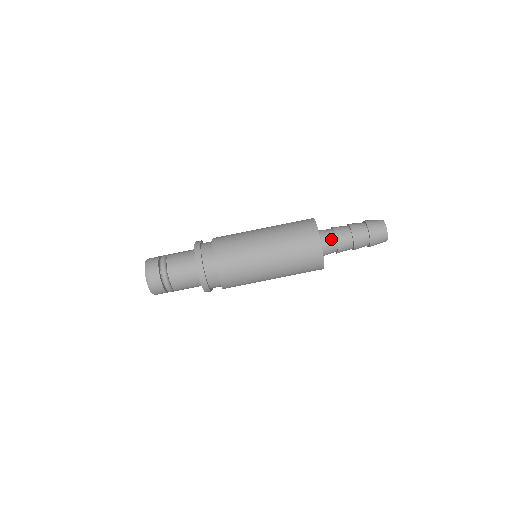
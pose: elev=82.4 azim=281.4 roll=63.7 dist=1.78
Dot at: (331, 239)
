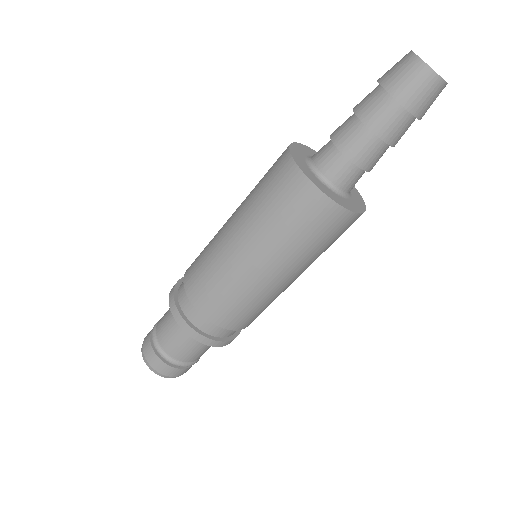
Dot at: (350, 172)
